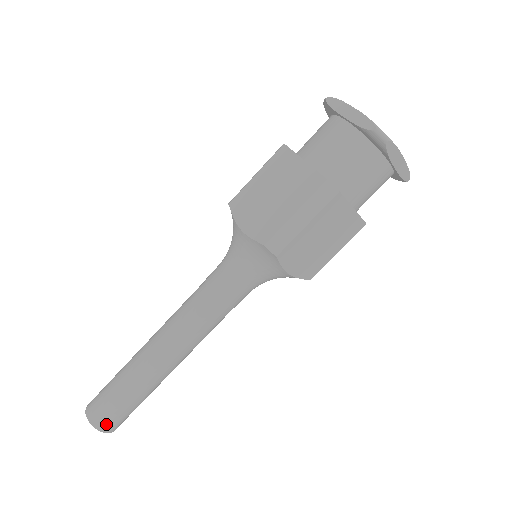
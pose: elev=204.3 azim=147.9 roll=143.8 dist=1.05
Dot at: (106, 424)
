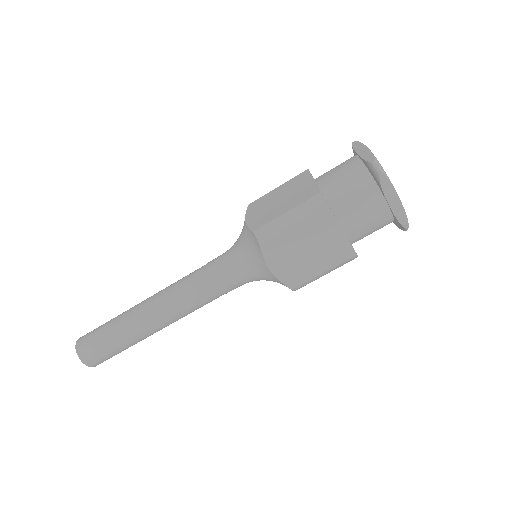
Dot at: (86, 354)
